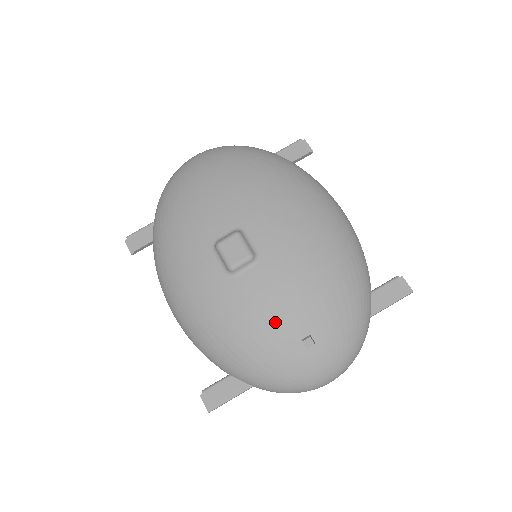
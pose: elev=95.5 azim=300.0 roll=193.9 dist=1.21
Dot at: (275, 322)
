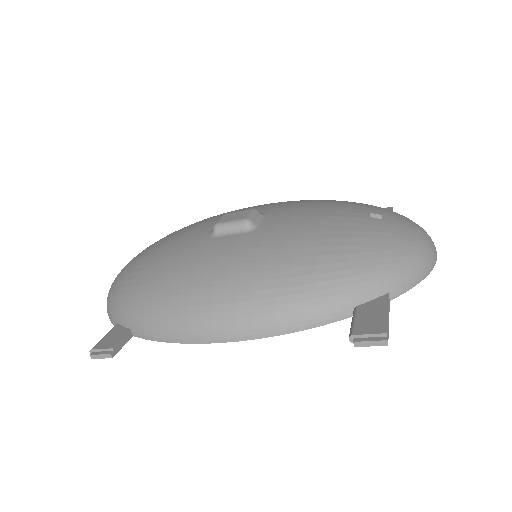
Dot at: (332, 220)
